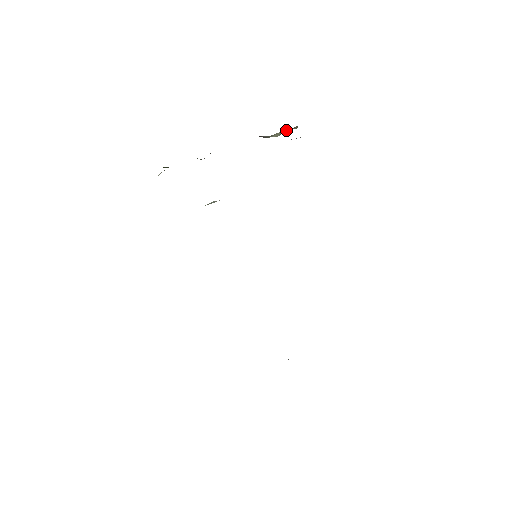
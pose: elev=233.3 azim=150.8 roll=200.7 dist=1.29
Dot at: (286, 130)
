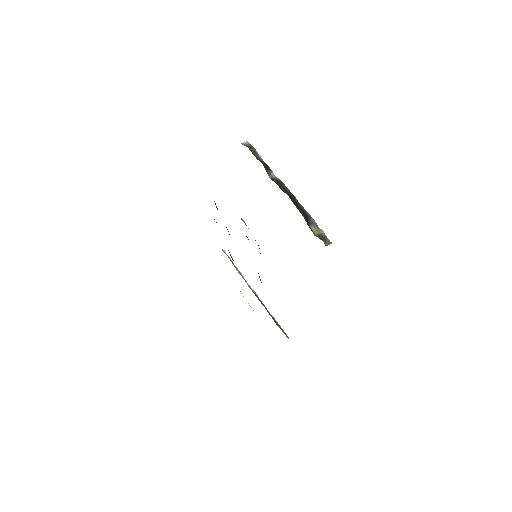
Dot at: (322, 238)
